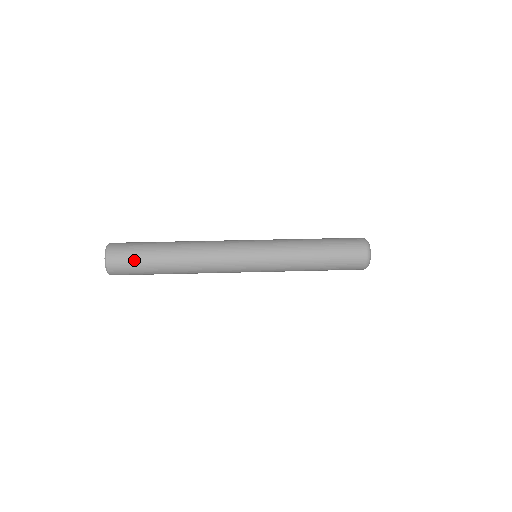
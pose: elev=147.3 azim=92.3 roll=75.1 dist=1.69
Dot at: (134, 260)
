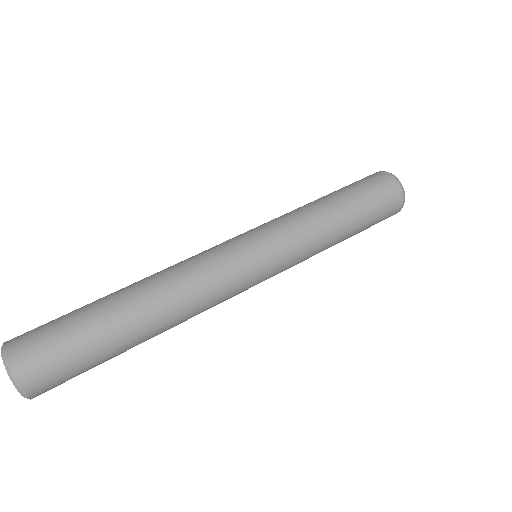
Dot at: (63, 340)
